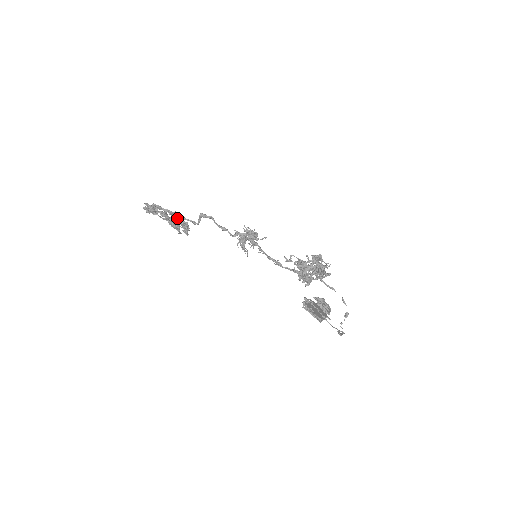
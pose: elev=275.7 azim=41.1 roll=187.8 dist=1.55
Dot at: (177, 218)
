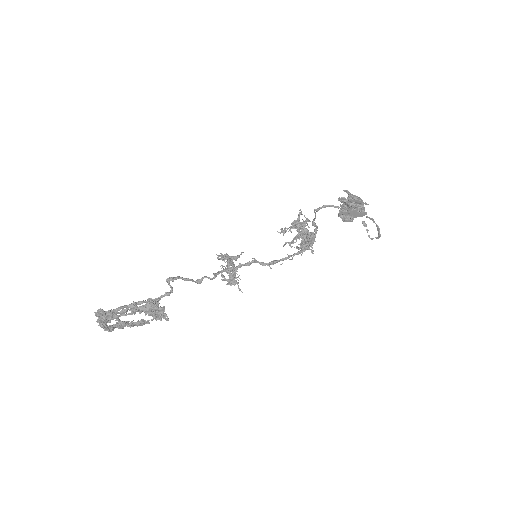
Dot at: occluded
